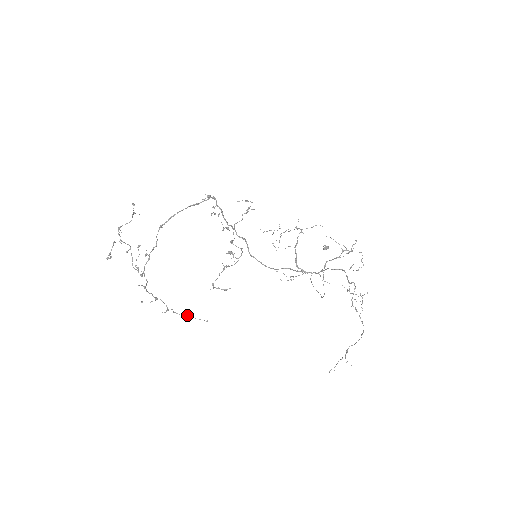
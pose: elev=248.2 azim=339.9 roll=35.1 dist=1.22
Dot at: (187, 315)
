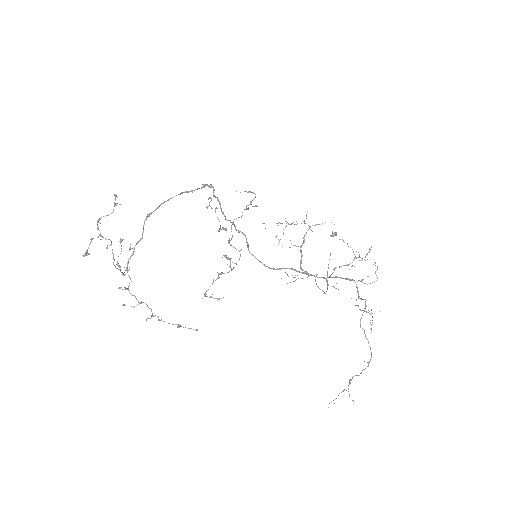
Dot at: occluded
